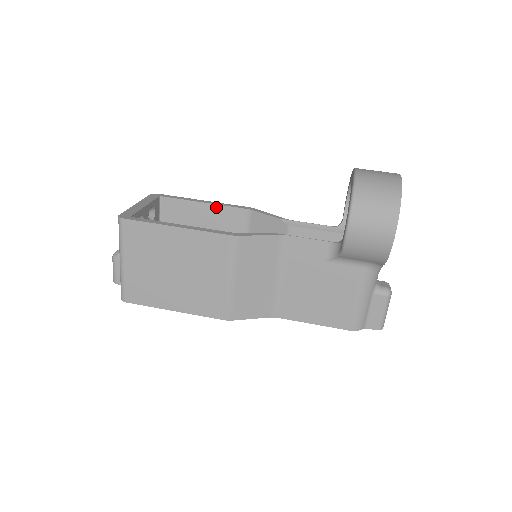
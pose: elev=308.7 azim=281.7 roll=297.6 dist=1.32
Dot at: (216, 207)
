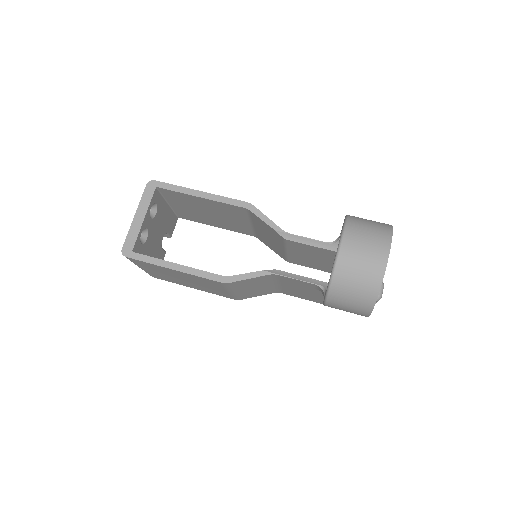
Dot at: (213, 201)
